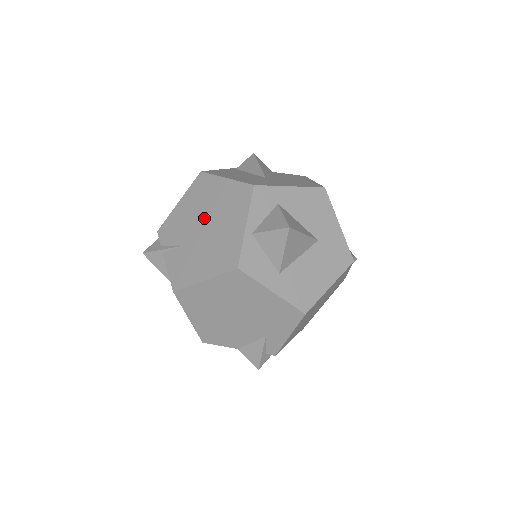
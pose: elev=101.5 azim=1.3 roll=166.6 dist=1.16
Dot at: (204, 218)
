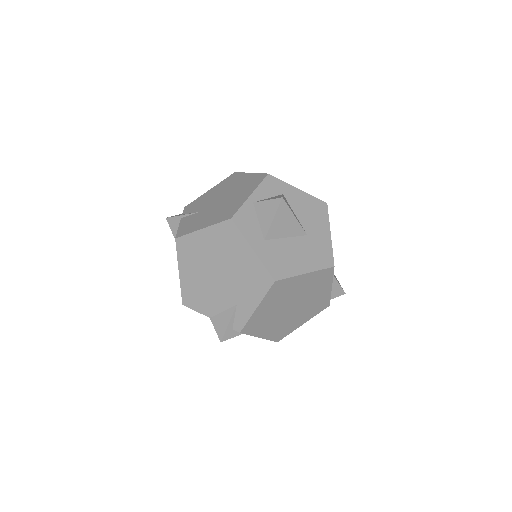
Dot at: (223, 195)
